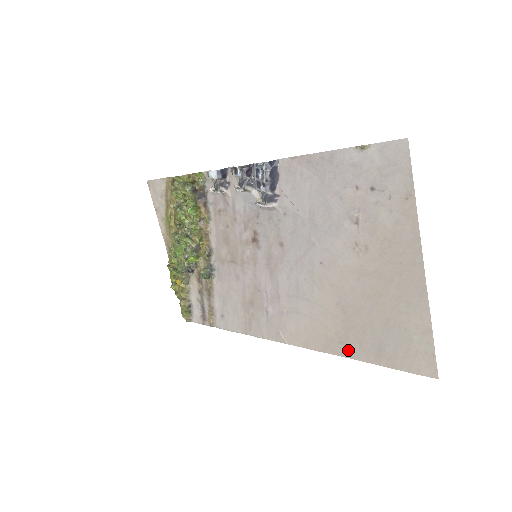
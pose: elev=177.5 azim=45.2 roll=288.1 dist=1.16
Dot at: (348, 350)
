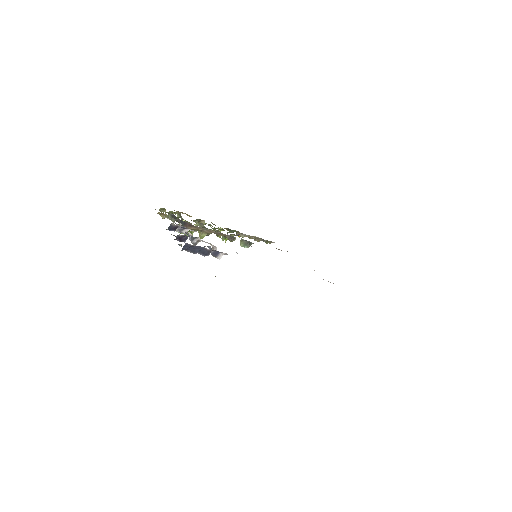
Dot at: occluded
